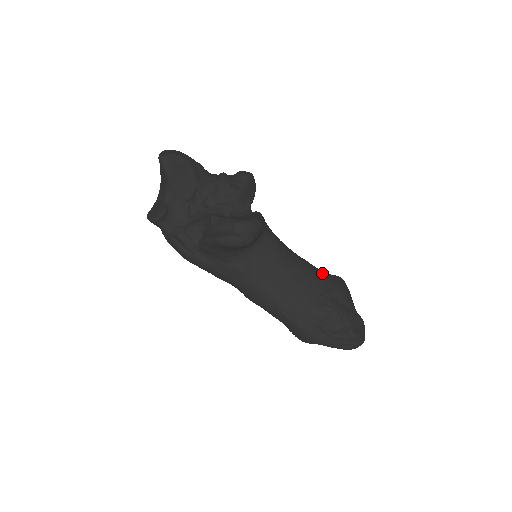
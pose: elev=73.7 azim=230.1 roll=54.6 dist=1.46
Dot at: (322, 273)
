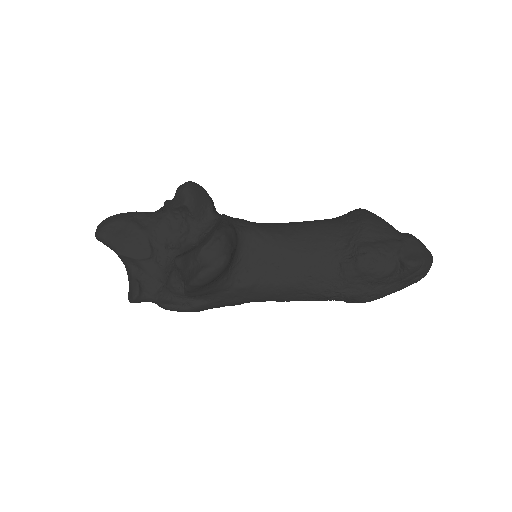
Dot at: (334, 222)
